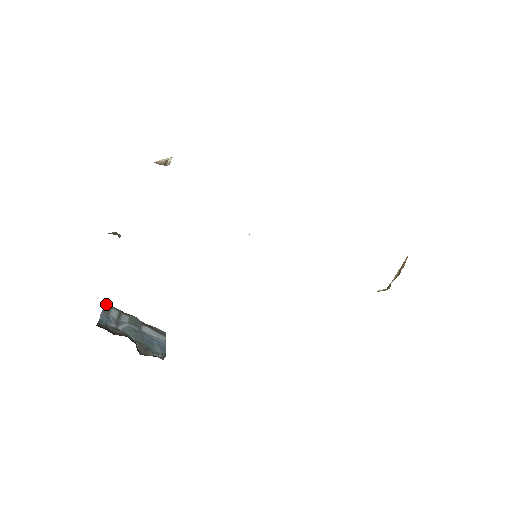
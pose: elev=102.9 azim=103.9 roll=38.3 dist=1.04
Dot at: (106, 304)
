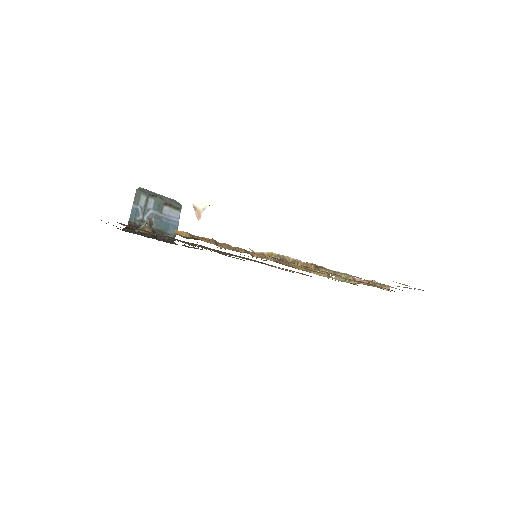
Dot at: (137, 191)
